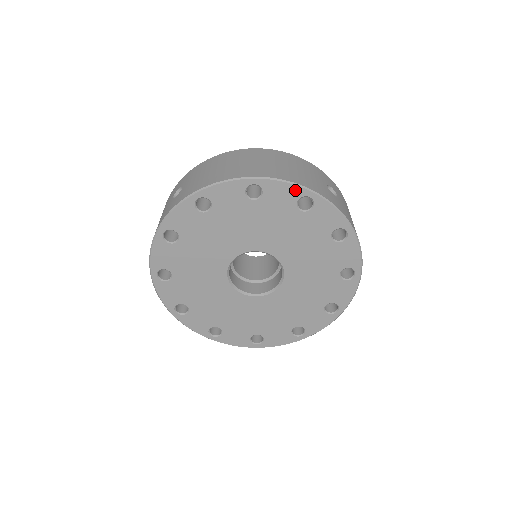
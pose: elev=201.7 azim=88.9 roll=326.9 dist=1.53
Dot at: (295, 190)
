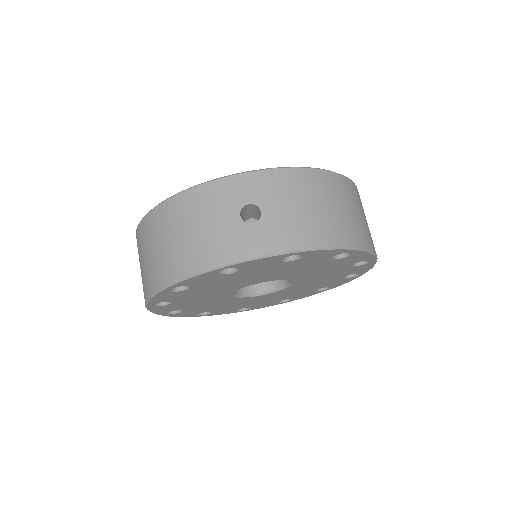
Dot at: (206, 275)
